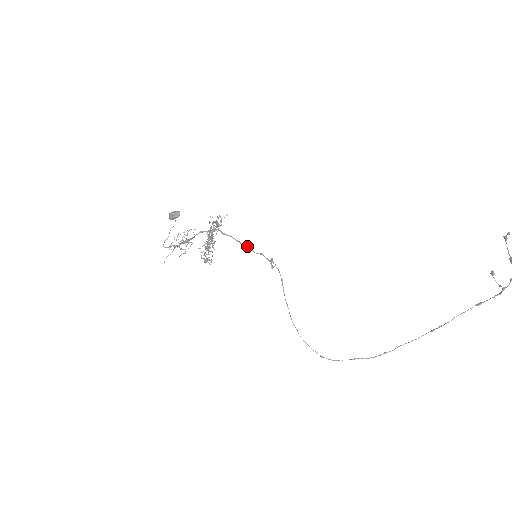
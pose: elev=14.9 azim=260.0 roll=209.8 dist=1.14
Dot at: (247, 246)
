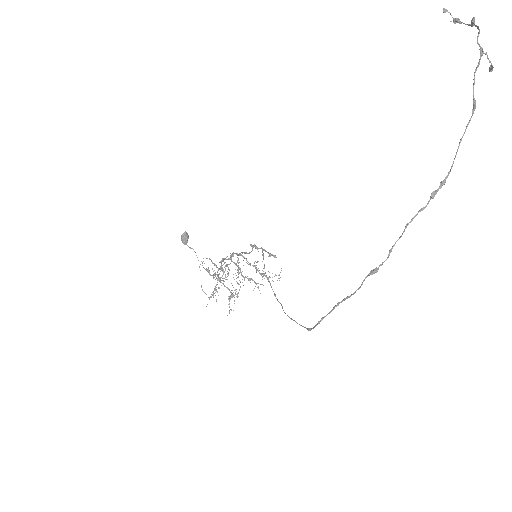
Dot at: (250, 252)
